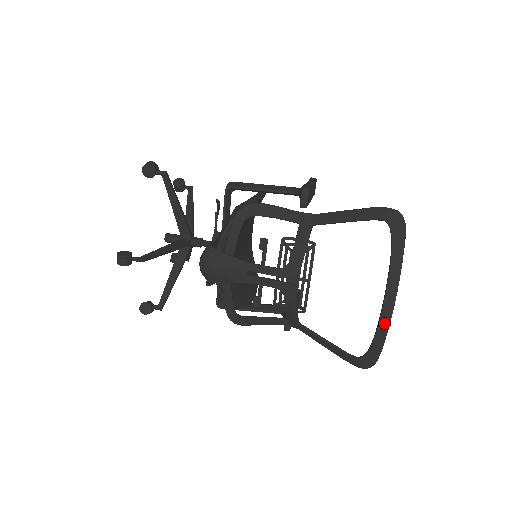
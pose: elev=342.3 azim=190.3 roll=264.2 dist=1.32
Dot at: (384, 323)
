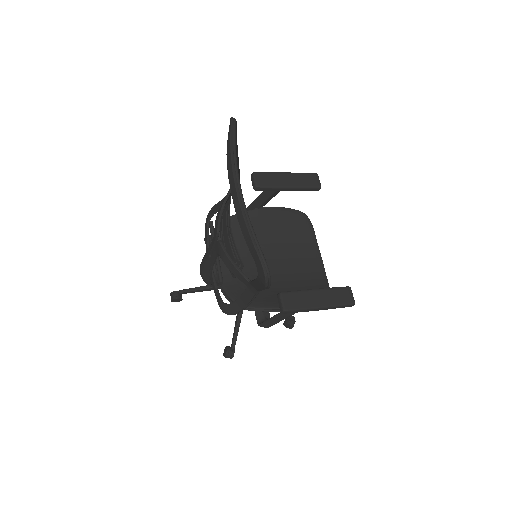
Dot at: (238, 212)
